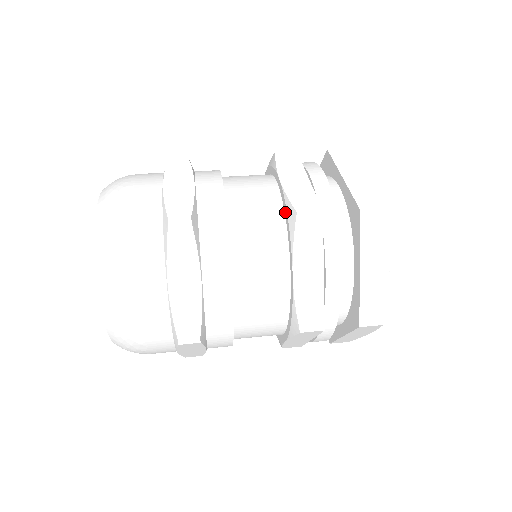
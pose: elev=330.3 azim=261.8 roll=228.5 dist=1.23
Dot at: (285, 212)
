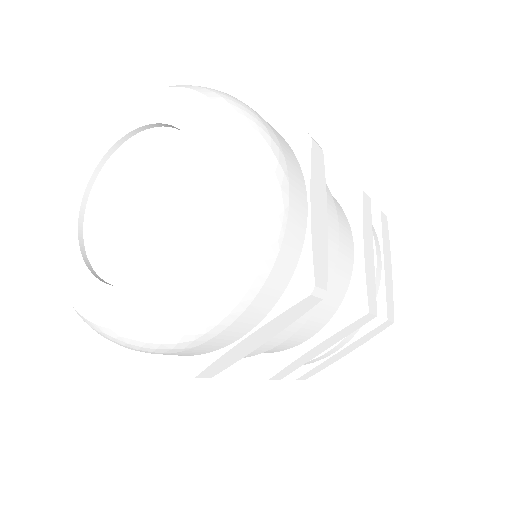
Dot at: occluded
